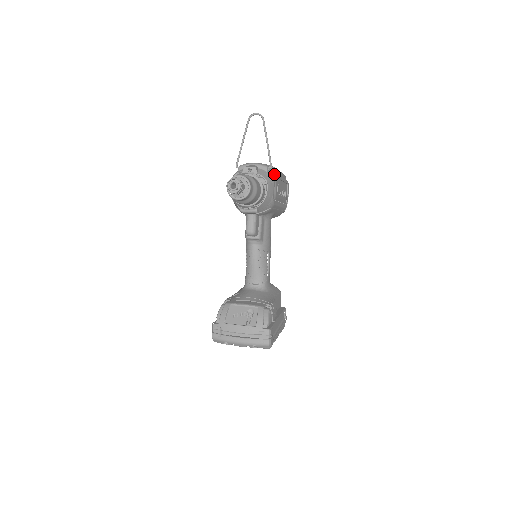
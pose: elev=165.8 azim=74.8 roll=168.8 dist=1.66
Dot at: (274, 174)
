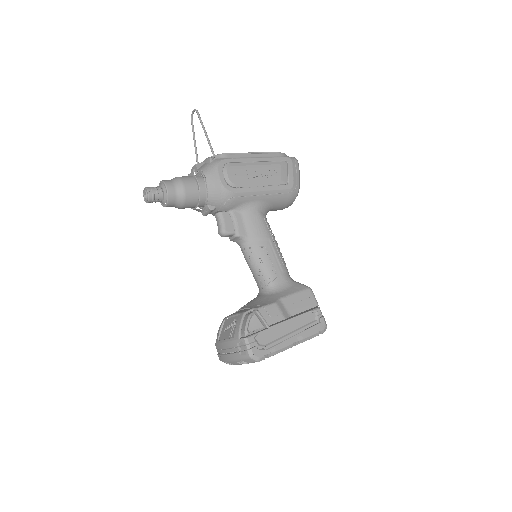
Dot at: (221, 161)
